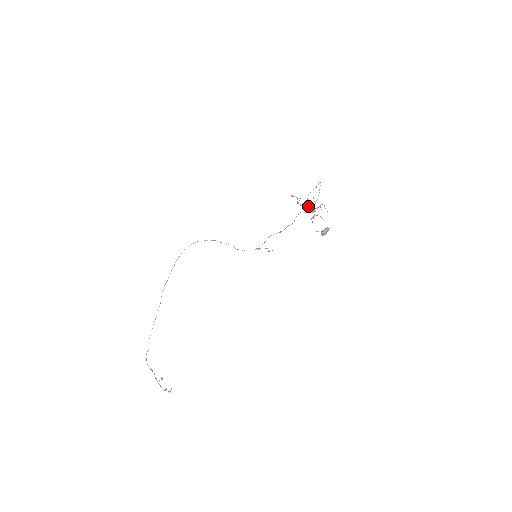
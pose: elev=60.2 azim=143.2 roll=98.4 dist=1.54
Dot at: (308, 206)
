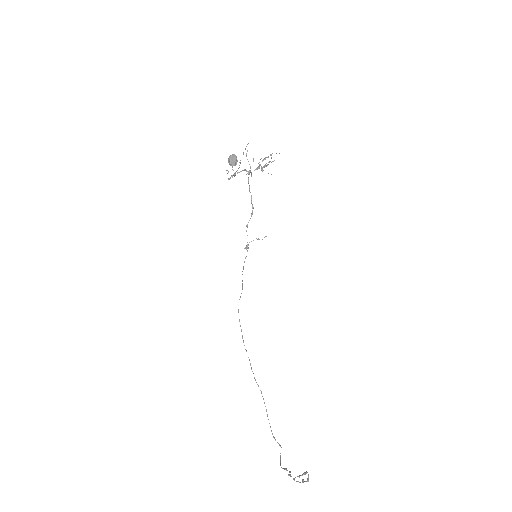
Dot at: occluded
